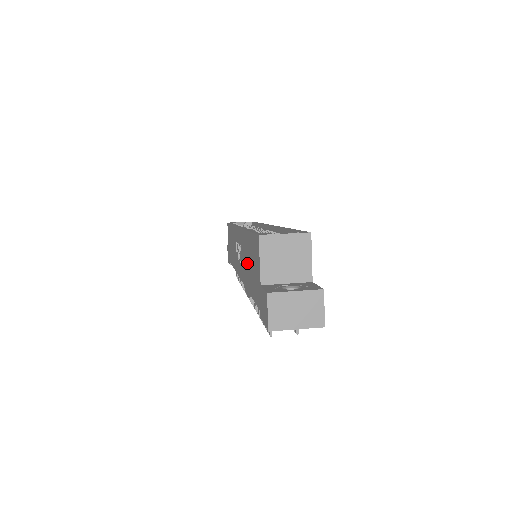
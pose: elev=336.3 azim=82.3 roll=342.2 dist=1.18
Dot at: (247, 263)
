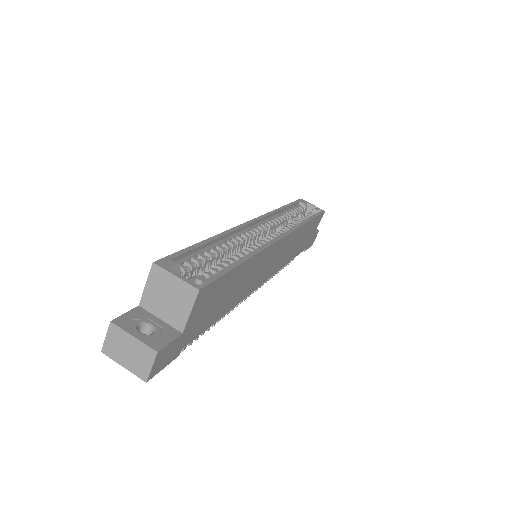
Dot at: occluded
